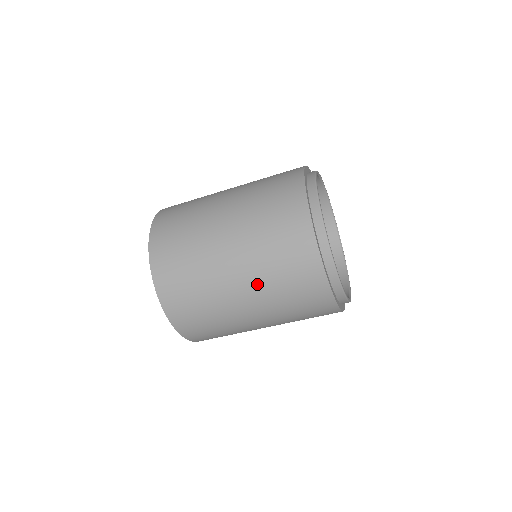
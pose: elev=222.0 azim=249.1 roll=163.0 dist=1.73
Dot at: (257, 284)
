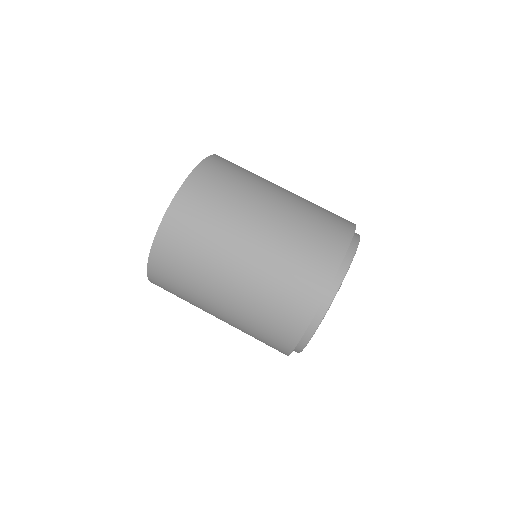
Dot at: (283, 223)
